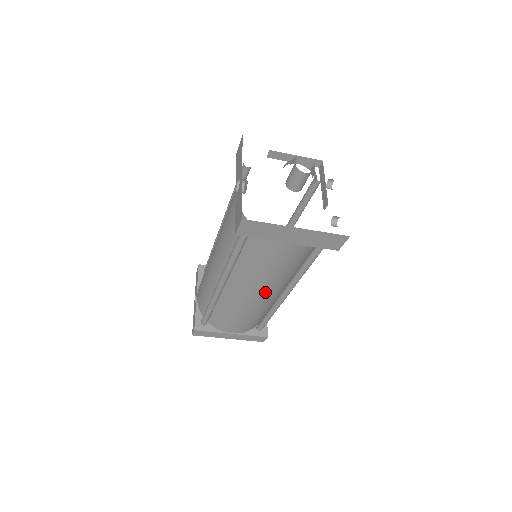
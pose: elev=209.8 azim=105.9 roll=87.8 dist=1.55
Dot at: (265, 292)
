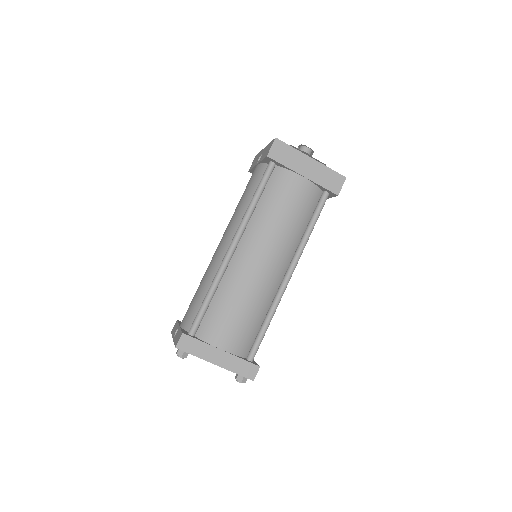
Dot at: (273, 257)
